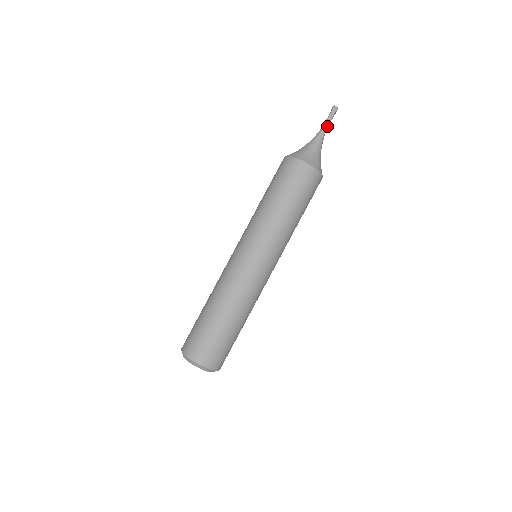
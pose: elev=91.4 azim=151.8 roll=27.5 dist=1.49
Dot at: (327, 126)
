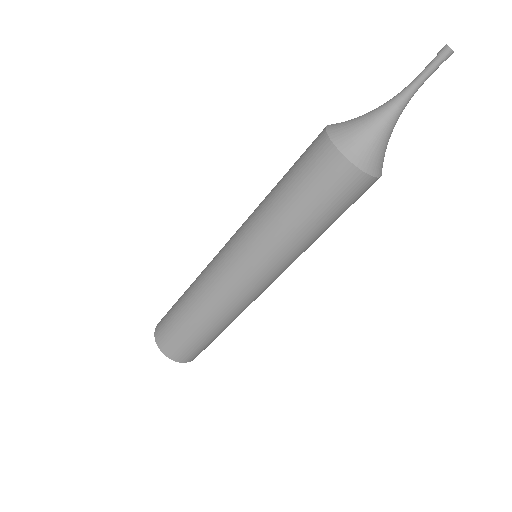
Dot at: (420, 86)
